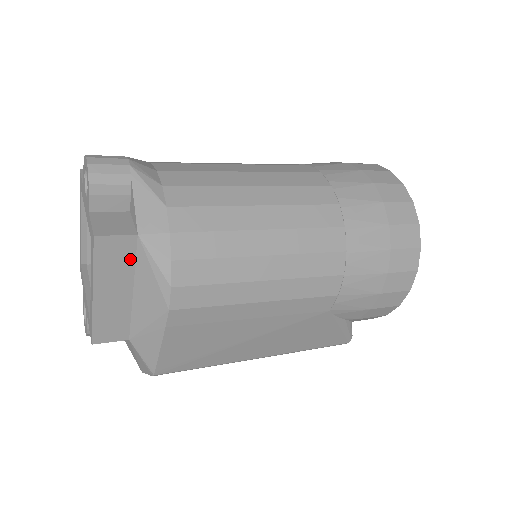
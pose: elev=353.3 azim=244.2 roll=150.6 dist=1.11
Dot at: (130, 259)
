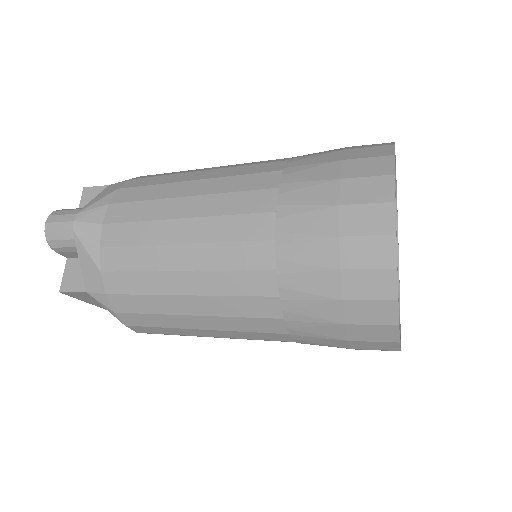
Dot at: occluded
